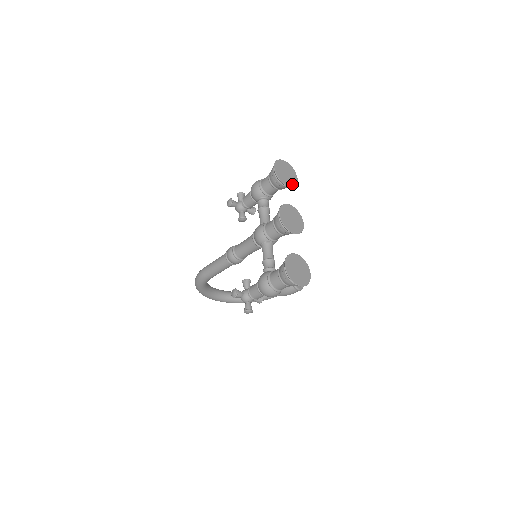
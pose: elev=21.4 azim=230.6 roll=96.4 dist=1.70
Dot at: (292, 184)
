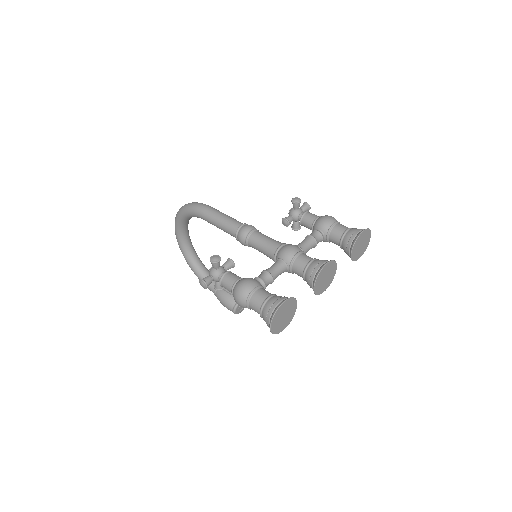
Dot at: (354, 257)
